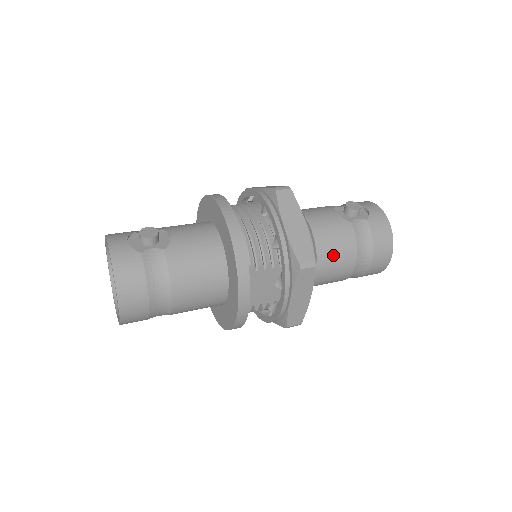
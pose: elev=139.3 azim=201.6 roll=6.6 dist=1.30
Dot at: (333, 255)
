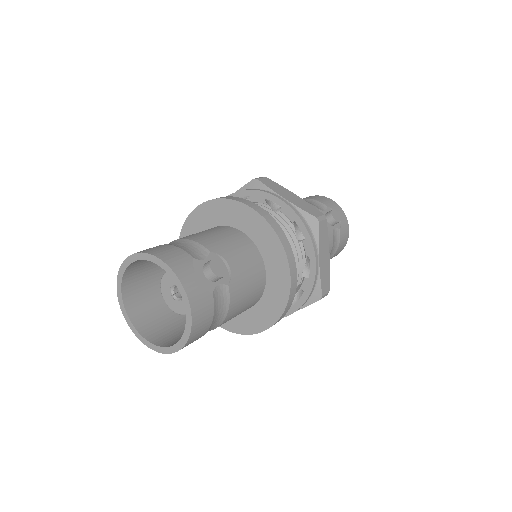
Dot at: occluded
